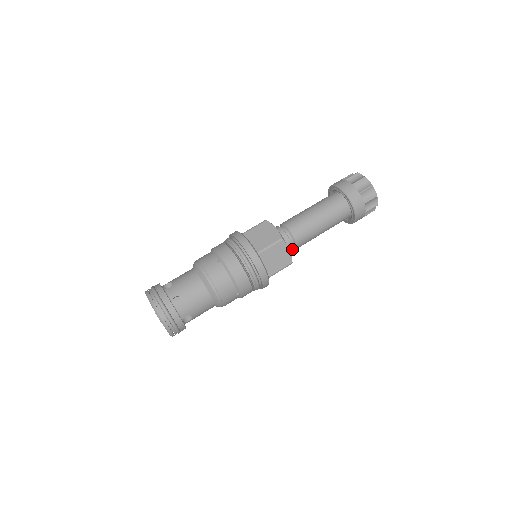
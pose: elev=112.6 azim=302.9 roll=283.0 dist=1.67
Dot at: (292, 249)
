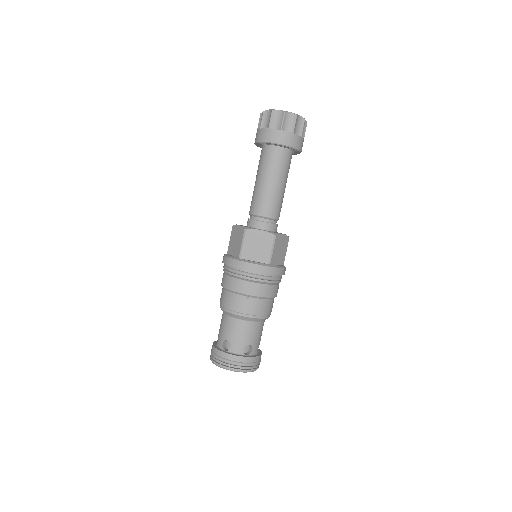
Dot at: (277, 225)
